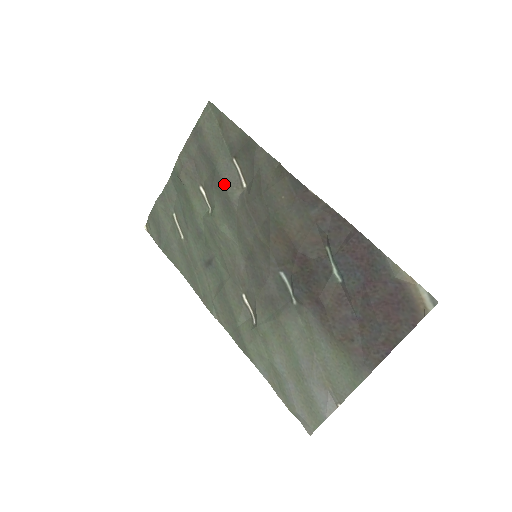
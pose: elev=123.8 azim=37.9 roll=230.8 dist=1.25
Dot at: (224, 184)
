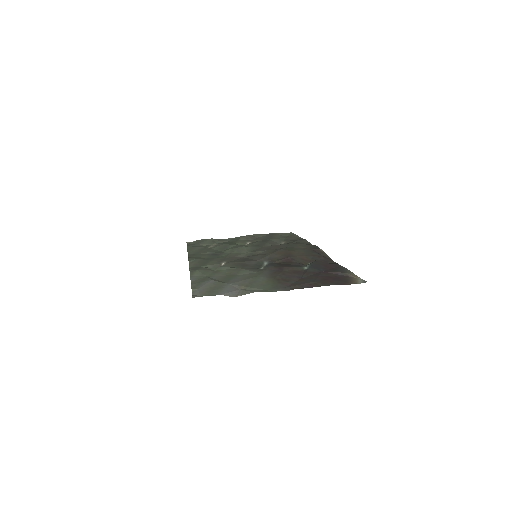
Dot at: (268, 242)
